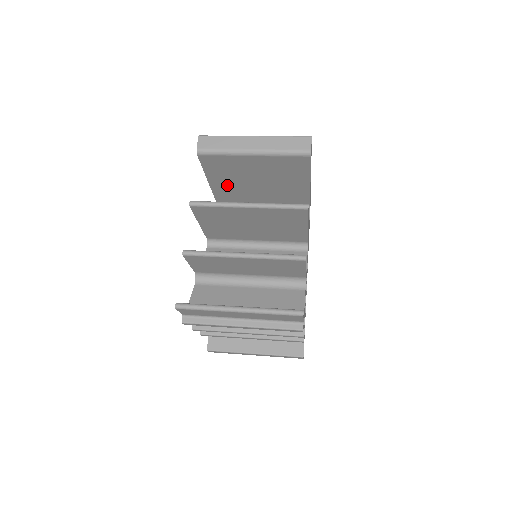
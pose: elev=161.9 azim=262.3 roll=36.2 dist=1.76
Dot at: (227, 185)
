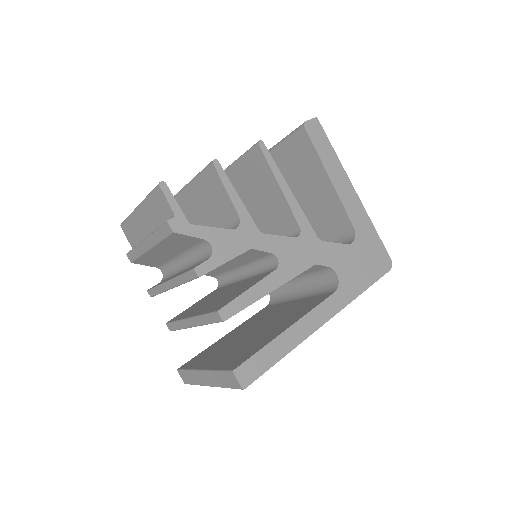
Dot at: occluded
